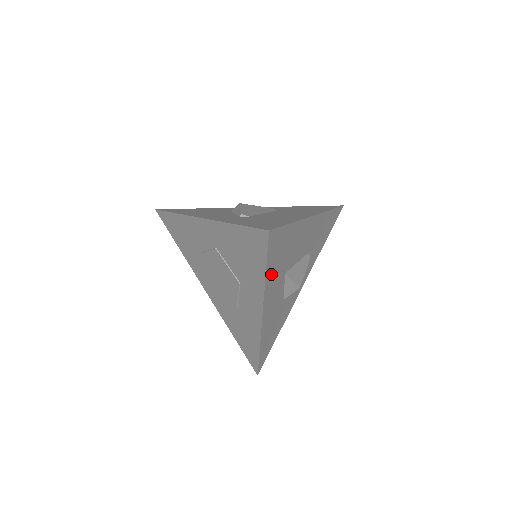
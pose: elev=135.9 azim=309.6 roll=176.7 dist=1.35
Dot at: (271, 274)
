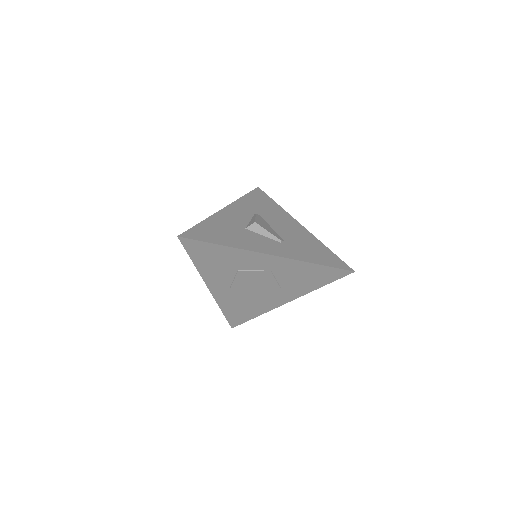
Dot at: occluded
